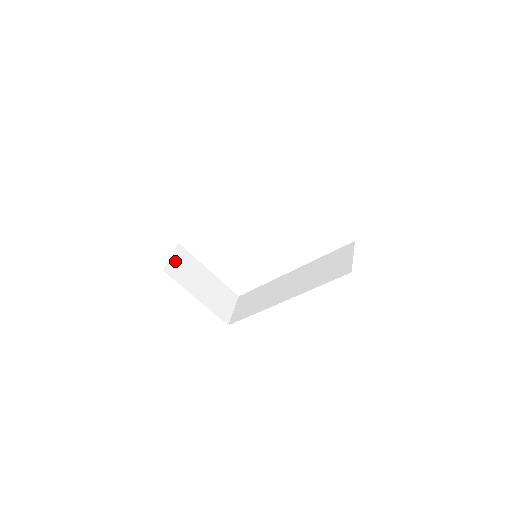
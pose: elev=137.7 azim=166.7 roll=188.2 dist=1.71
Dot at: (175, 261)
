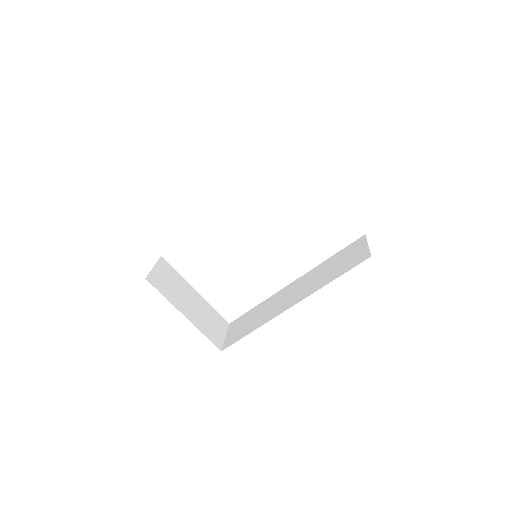
Dot at: (158, 273)
